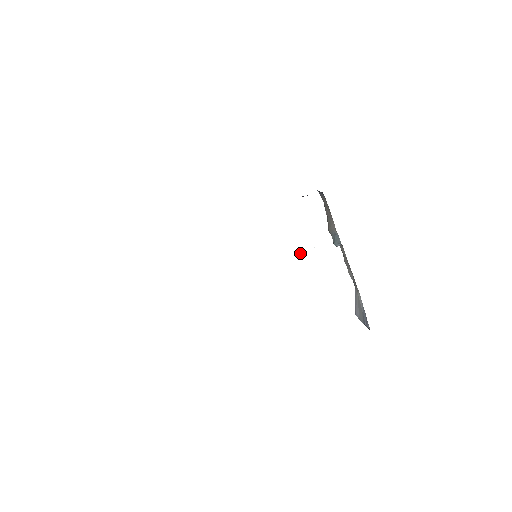
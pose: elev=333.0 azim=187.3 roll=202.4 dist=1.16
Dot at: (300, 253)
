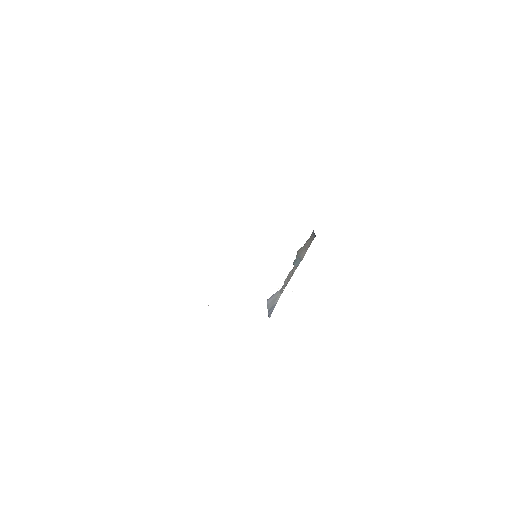
Dot at: occluded
